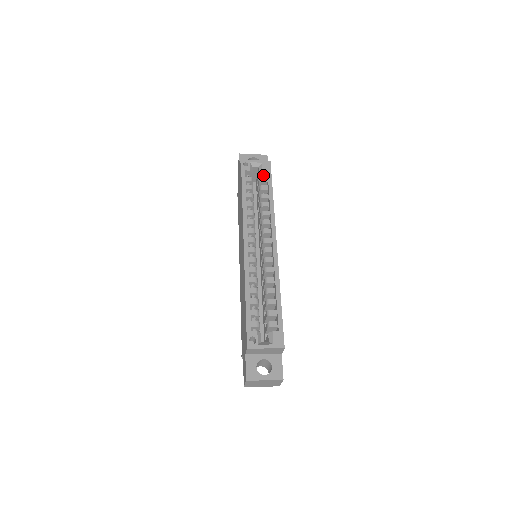
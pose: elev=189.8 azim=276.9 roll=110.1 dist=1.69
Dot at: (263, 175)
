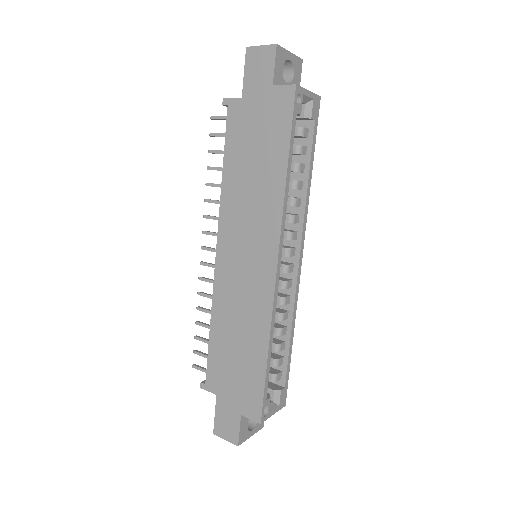
Dot at: (303, 118)
